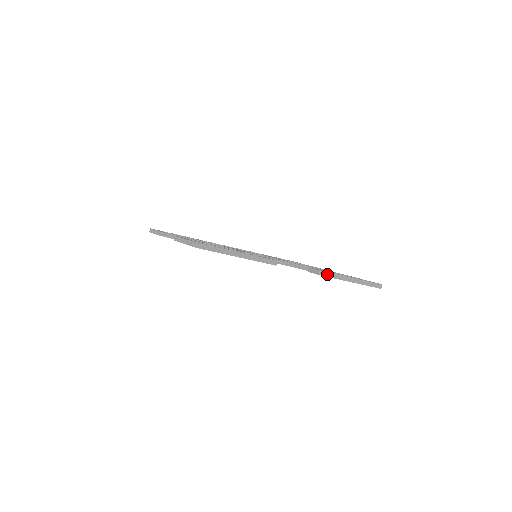
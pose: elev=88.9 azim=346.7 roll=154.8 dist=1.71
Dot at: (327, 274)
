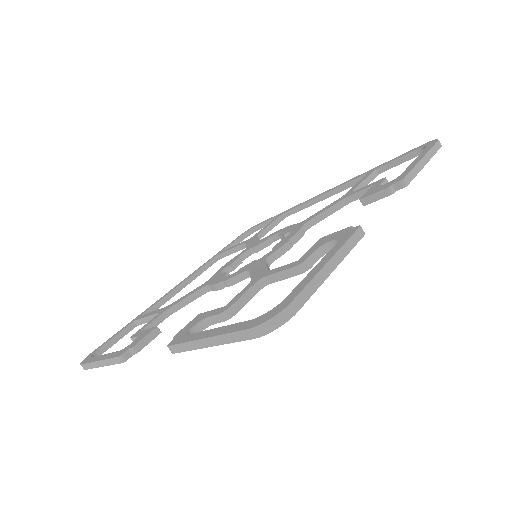
Dot at: (404, 182)
